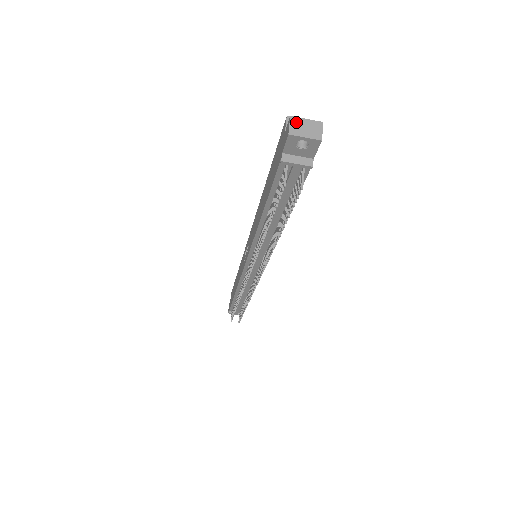
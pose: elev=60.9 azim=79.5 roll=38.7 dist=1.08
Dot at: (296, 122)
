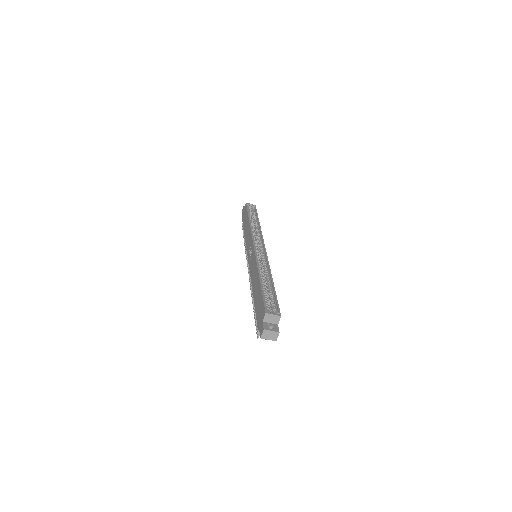
Dot at: (266, 333)
